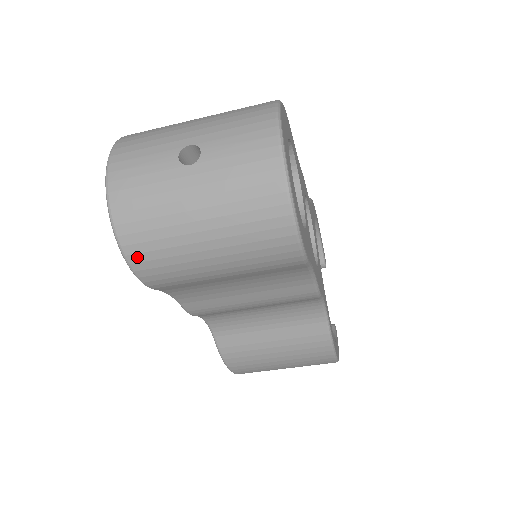
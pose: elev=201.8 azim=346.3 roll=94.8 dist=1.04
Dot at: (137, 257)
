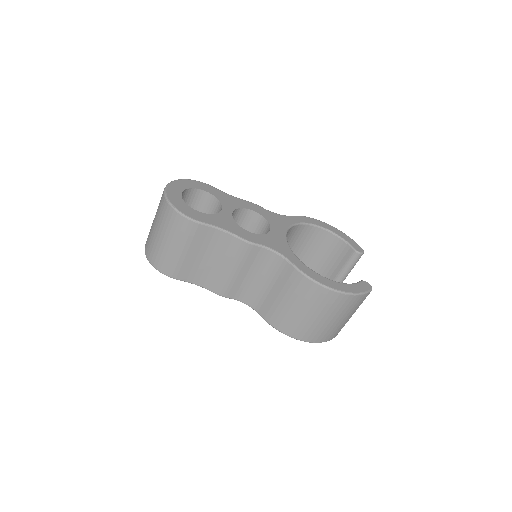
Dot at: (155, 264)
